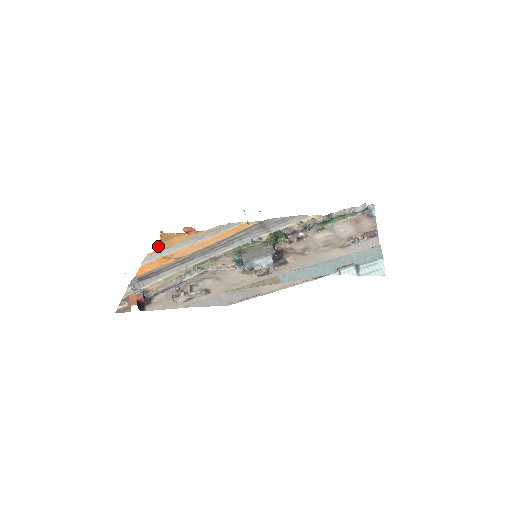
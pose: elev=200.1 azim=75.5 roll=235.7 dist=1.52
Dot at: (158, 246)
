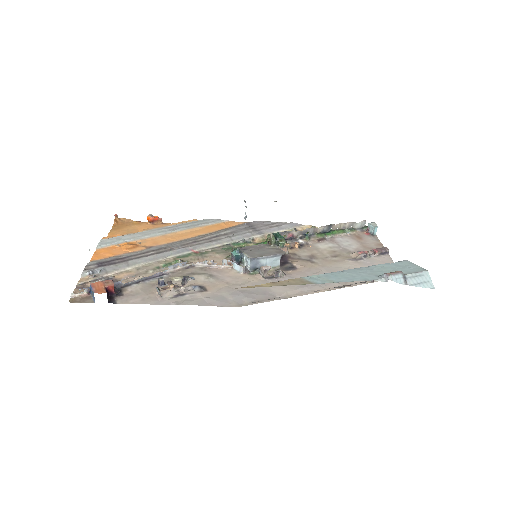
Dot at: (113, 231)
